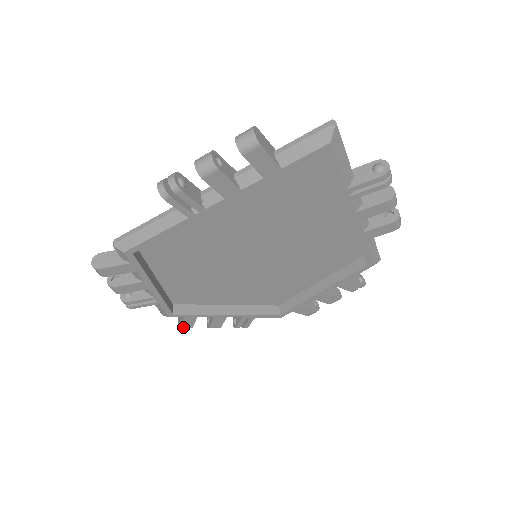
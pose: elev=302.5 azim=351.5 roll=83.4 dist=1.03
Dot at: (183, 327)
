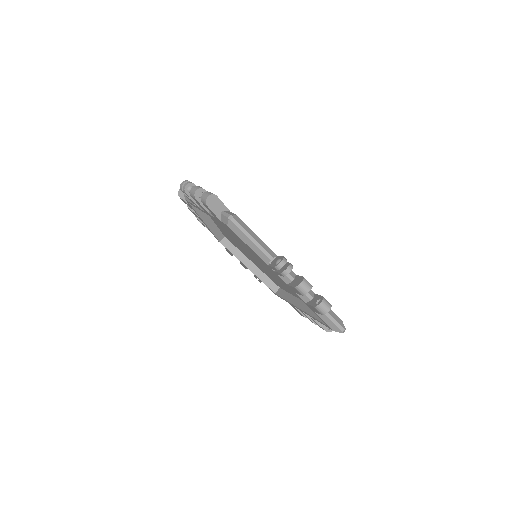
Dot at: (180, 198)
